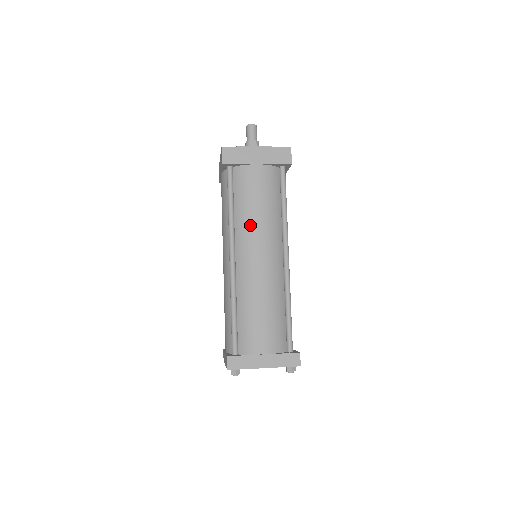
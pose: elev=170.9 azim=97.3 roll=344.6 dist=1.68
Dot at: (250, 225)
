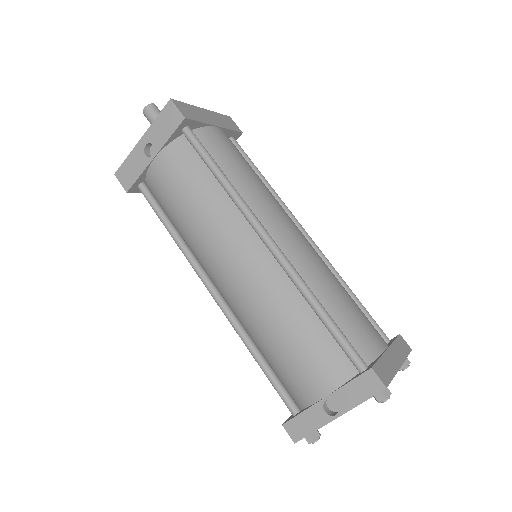
Dot at: (259, 194)
